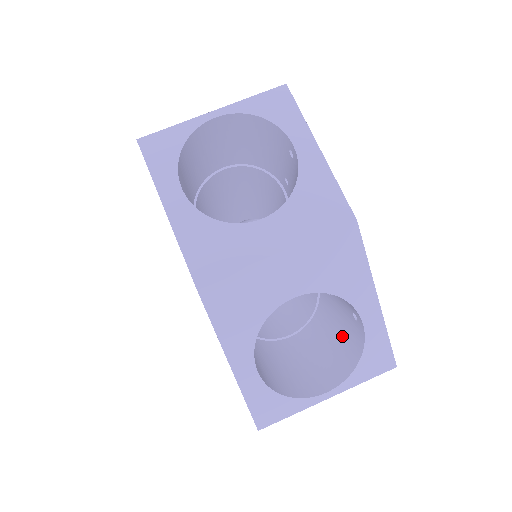
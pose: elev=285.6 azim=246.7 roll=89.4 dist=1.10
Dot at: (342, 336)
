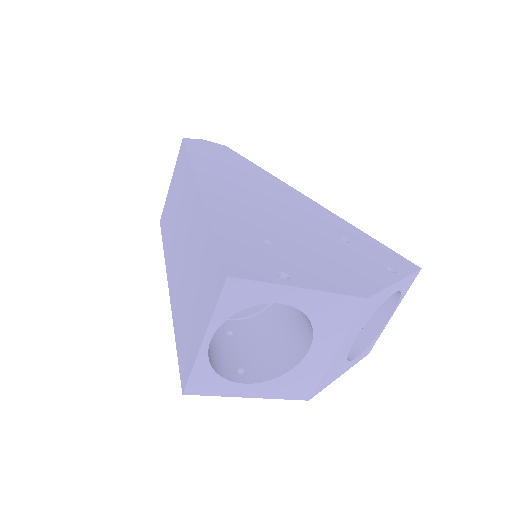
Dot at: occluded
